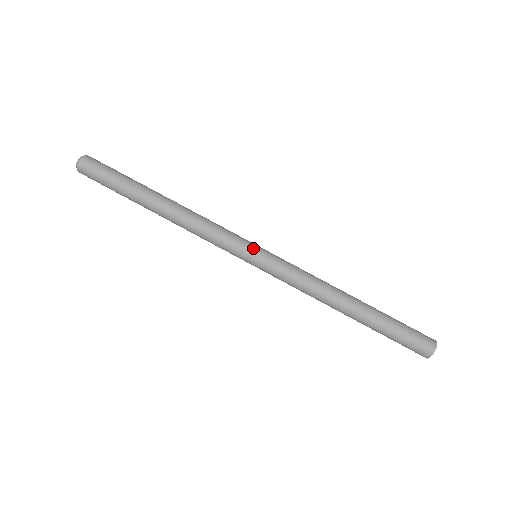
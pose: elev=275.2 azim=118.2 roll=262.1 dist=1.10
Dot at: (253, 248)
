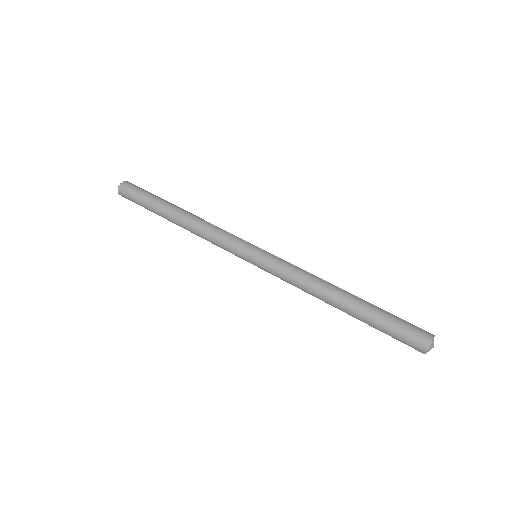
Dot at: (256, 246)
